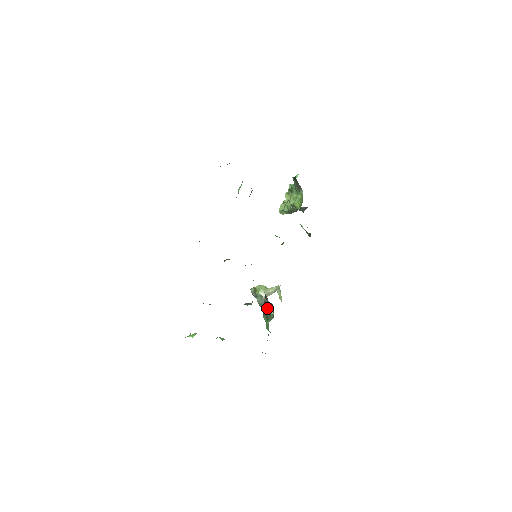
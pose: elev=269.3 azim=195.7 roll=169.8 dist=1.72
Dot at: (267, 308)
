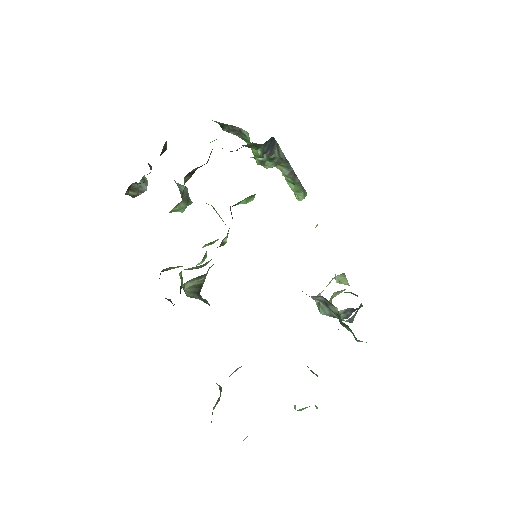
Dot at: occluded
